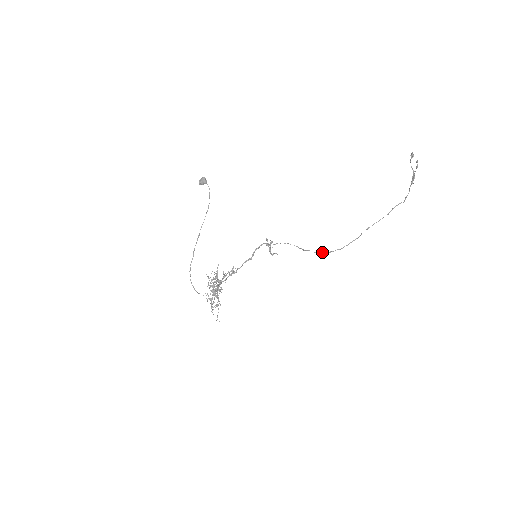
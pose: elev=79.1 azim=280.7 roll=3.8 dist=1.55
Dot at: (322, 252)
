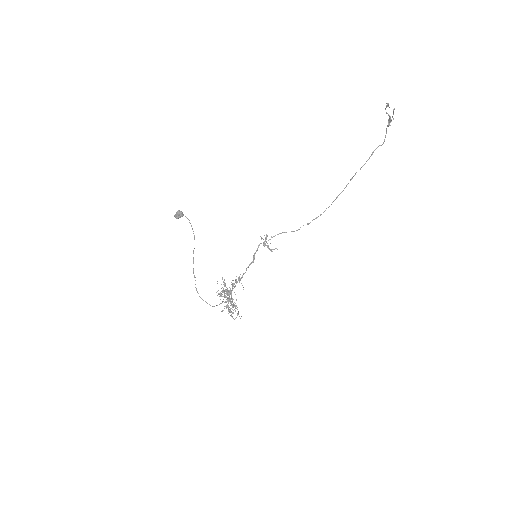
Dot at: (313, 219)
